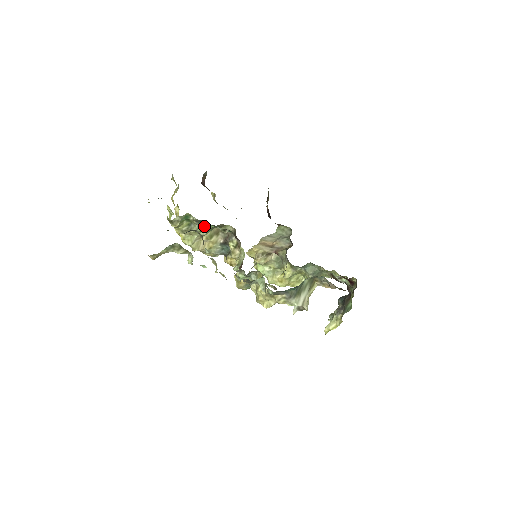
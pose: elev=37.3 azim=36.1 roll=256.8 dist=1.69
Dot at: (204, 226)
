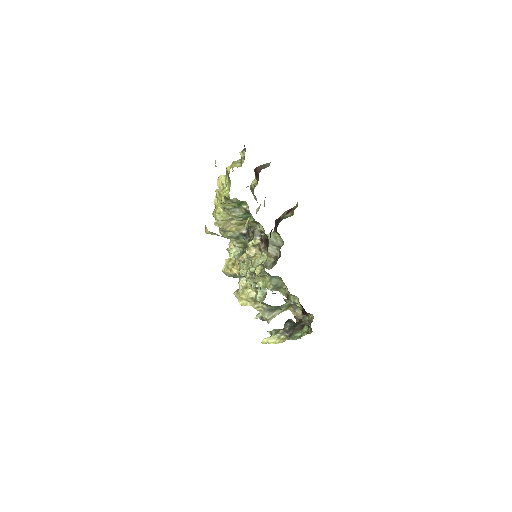
Dot at: (246, 216)
